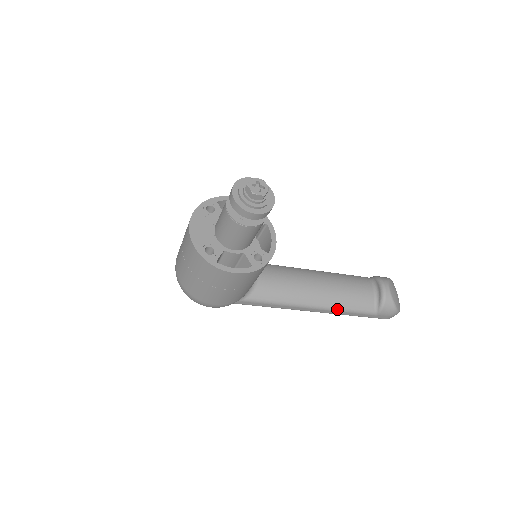
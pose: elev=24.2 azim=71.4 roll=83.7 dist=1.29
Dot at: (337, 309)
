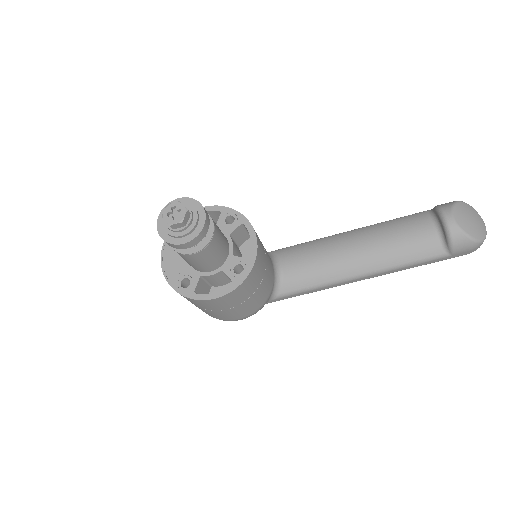
Dot at: (392, 268)
